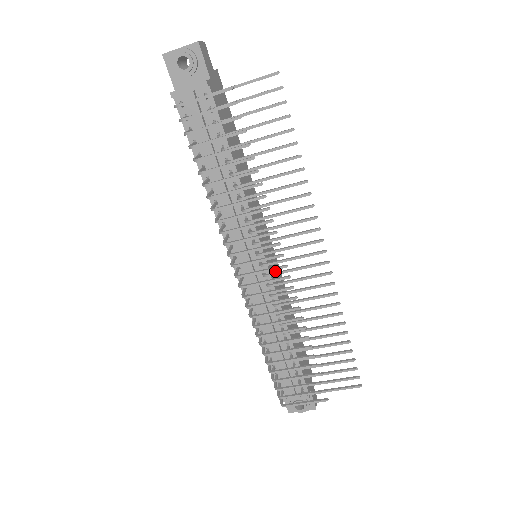
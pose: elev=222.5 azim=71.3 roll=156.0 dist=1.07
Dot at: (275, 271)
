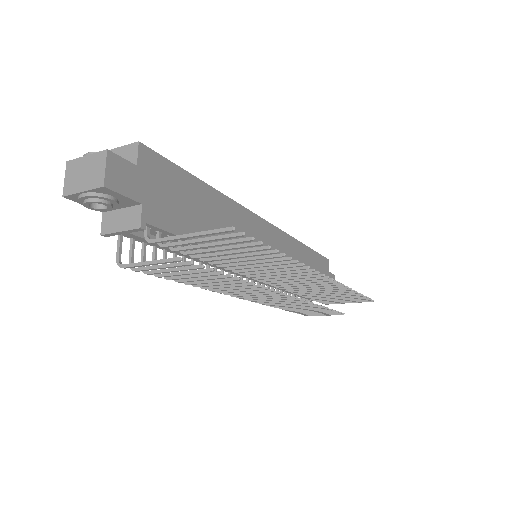
Dot at: (279, 252)
